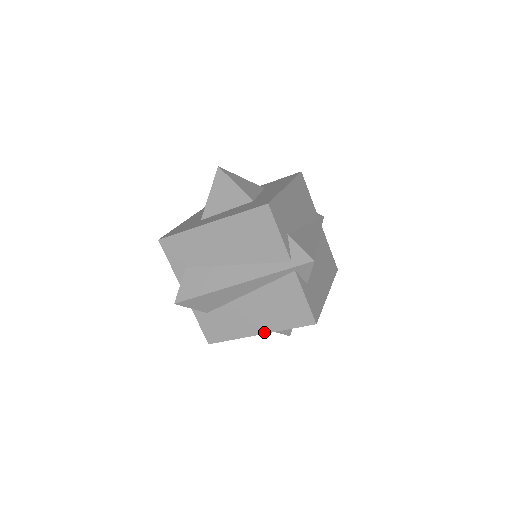
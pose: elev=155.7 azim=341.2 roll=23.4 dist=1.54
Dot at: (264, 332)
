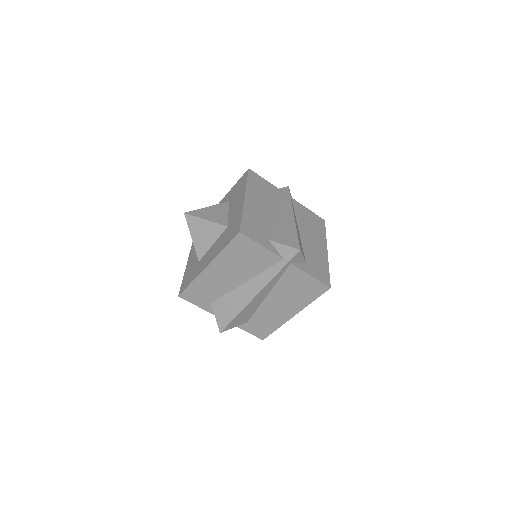
Dot at: (297, 312)
